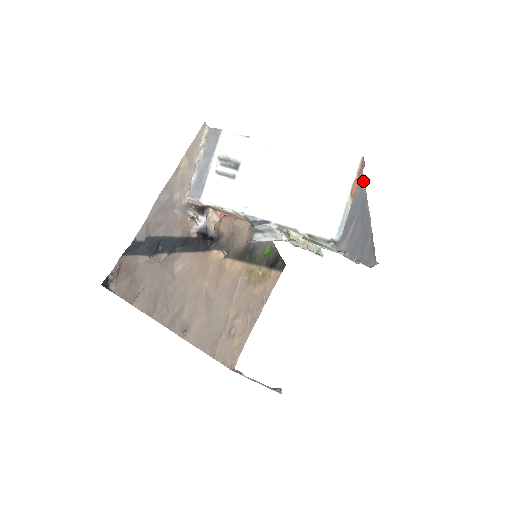
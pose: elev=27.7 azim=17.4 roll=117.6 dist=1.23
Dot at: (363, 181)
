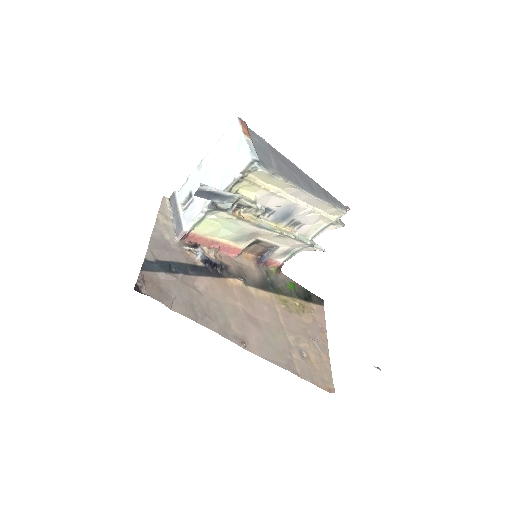
Dot at: (257, 135)
